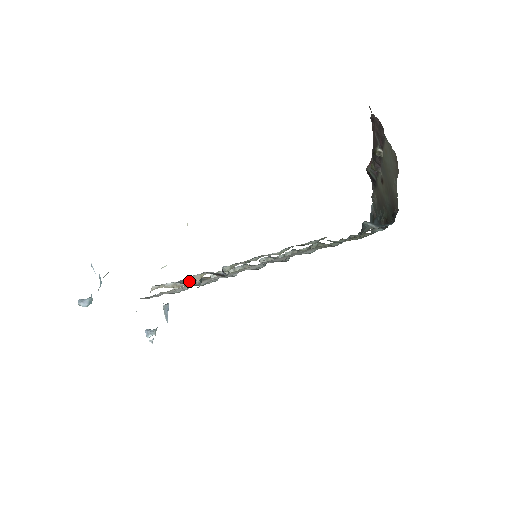
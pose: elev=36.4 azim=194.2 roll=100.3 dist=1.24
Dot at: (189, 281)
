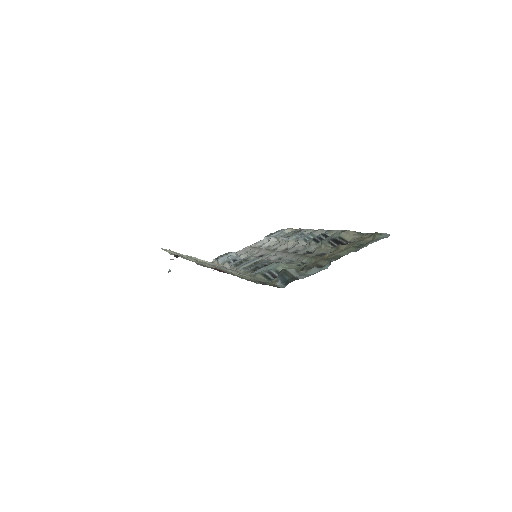
Dot at: (269, 238)
